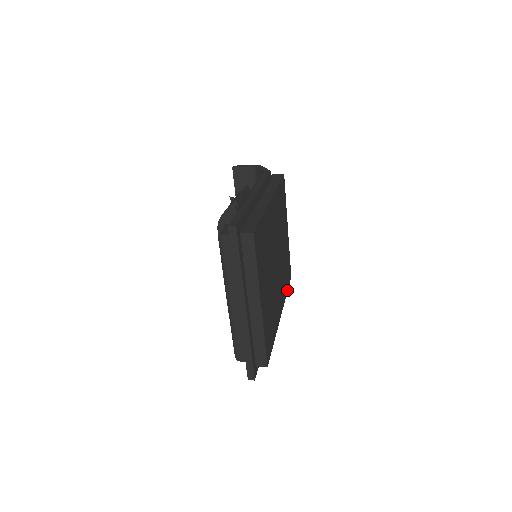
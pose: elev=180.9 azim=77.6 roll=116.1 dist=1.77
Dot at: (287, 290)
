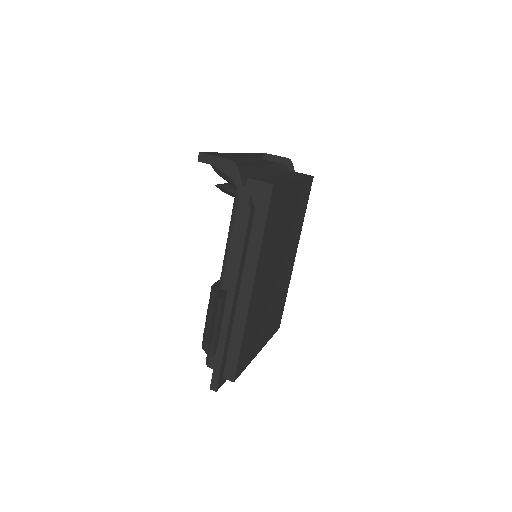
Dot at: (305, 210)
